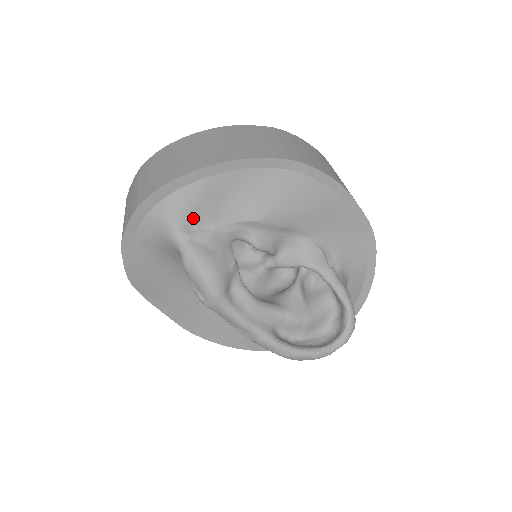
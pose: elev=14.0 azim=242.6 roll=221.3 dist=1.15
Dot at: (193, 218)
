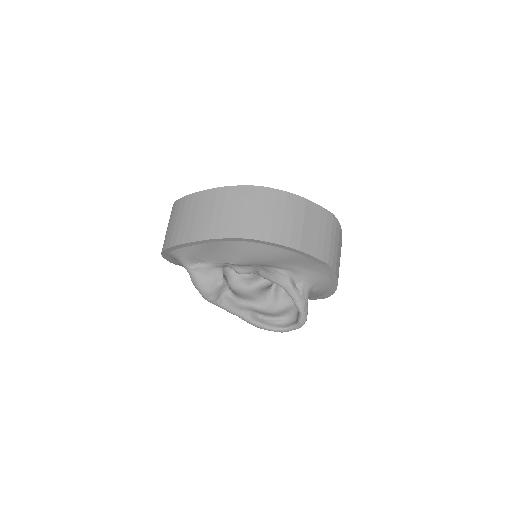
Dot at: (194, 260)
